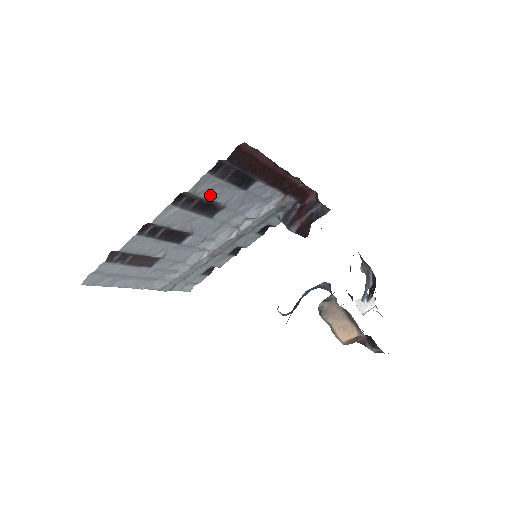
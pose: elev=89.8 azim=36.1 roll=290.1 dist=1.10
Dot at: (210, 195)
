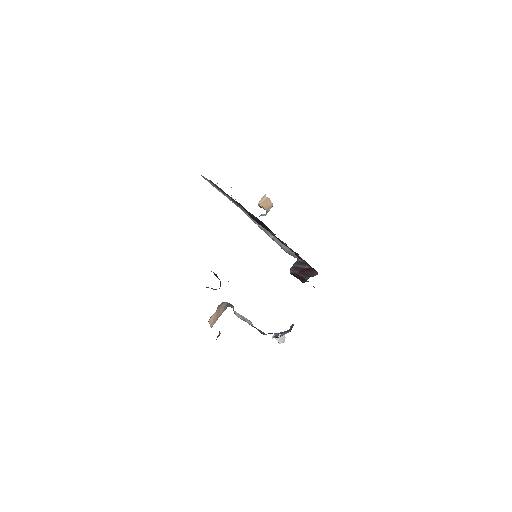
Dot at: occluded
